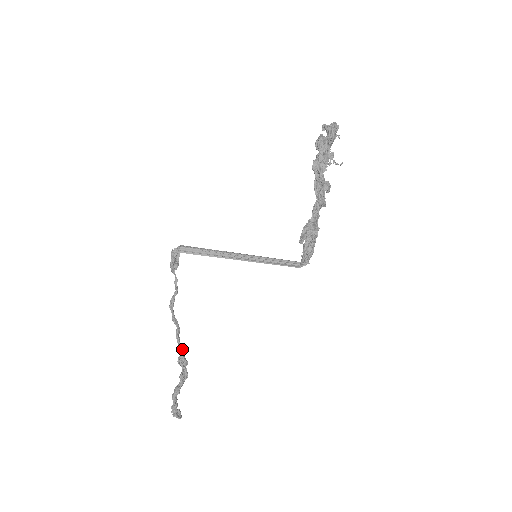
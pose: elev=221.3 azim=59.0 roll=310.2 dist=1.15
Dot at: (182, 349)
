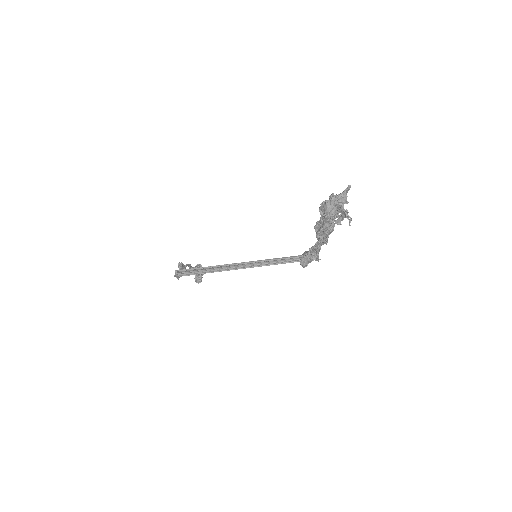
Dot at: occluded
